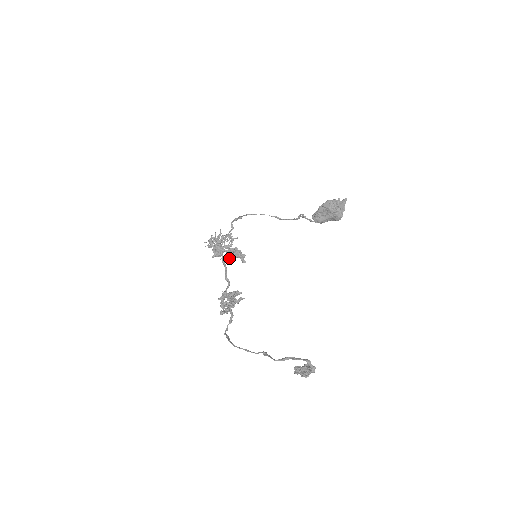
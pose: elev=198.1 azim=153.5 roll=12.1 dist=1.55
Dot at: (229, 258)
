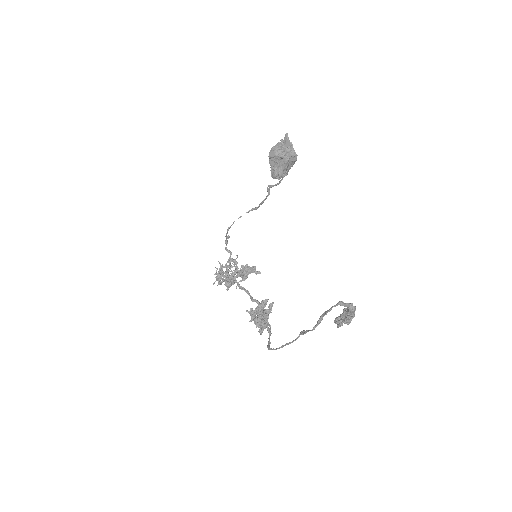
Dot at: (243, 280)
